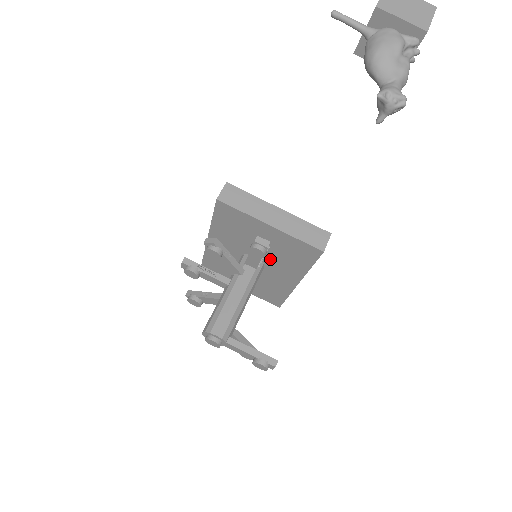
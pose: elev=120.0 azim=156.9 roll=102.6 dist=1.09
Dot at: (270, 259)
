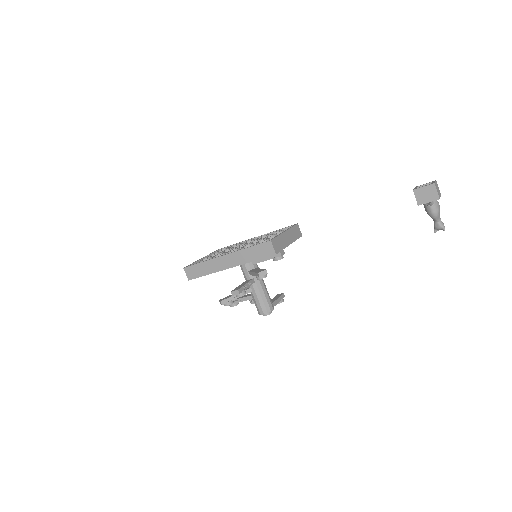
Dot at: occluded
